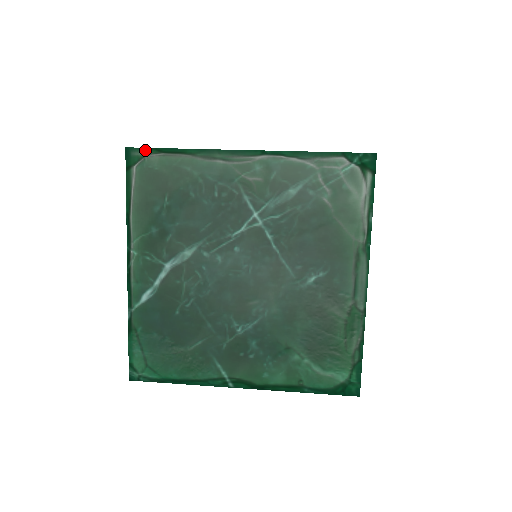
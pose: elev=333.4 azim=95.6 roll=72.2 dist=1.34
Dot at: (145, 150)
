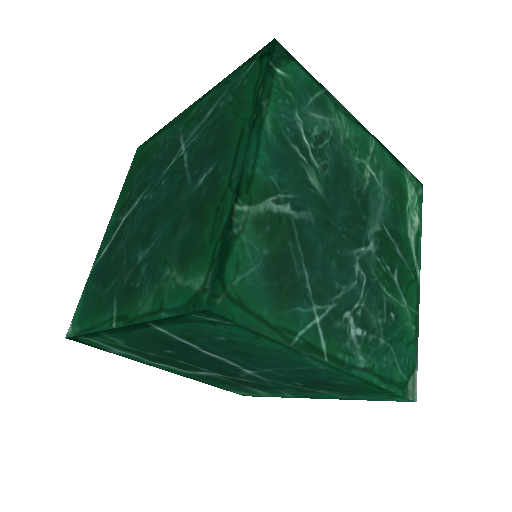
Dot at: (145, 143)
